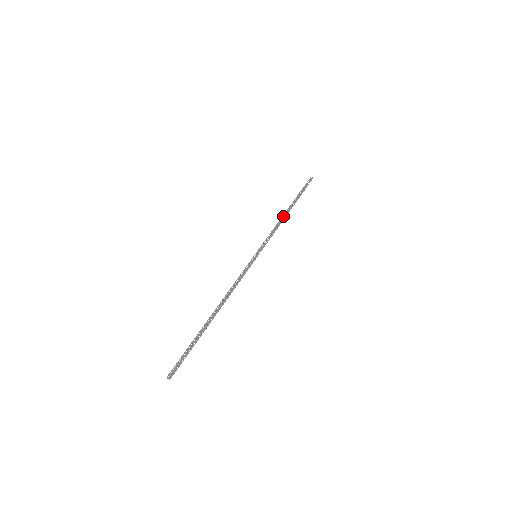
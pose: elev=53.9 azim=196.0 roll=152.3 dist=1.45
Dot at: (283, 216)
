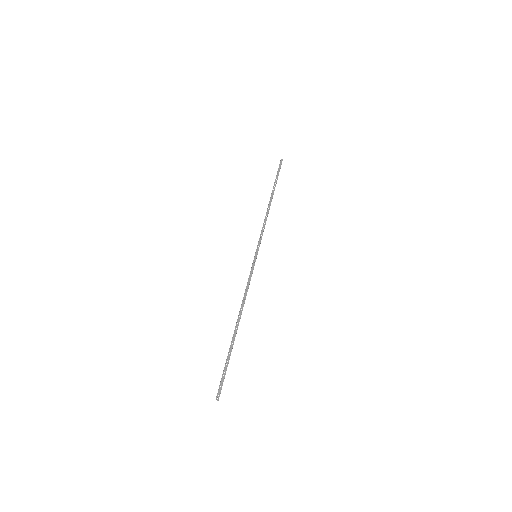
Dot at: (268, 209)
